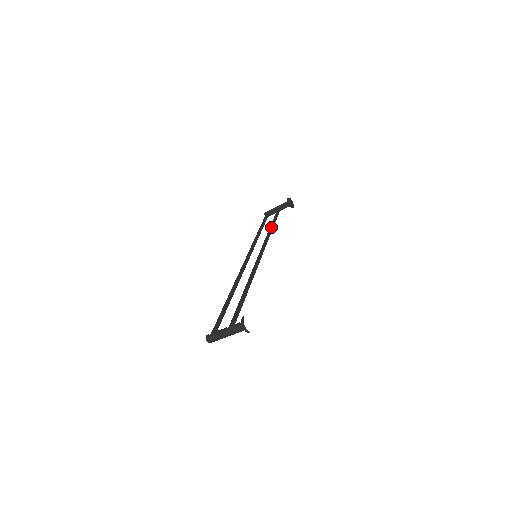
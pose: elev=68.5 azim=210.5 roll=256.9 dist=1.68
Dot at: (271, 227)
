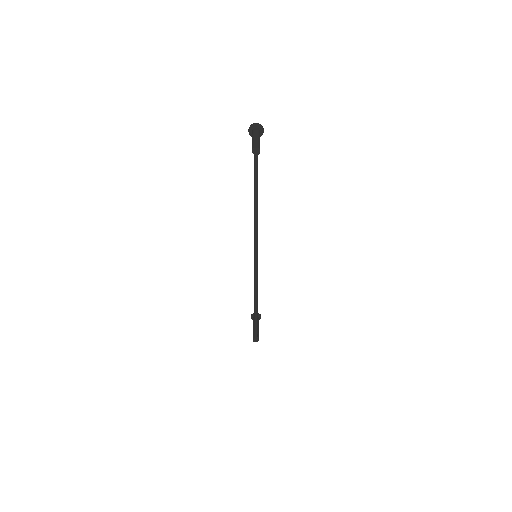
Dot at: occluded
